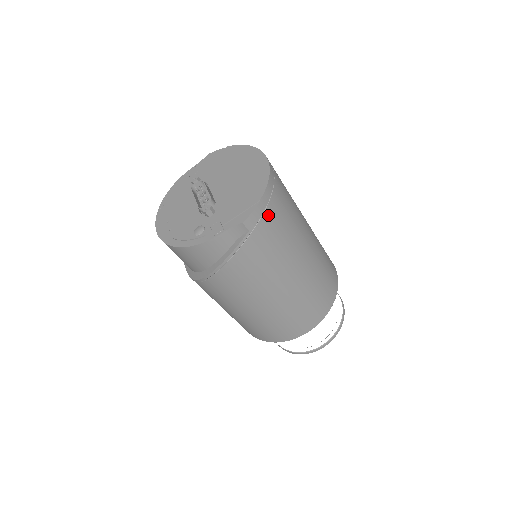
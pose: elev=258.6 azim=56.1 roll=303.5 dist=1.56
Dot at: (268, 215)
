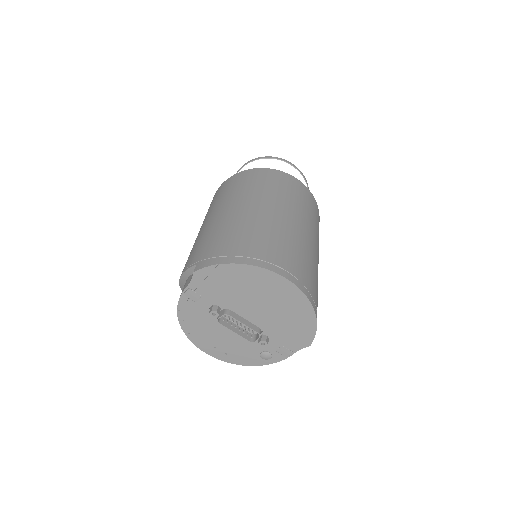
Dot at: occluded
